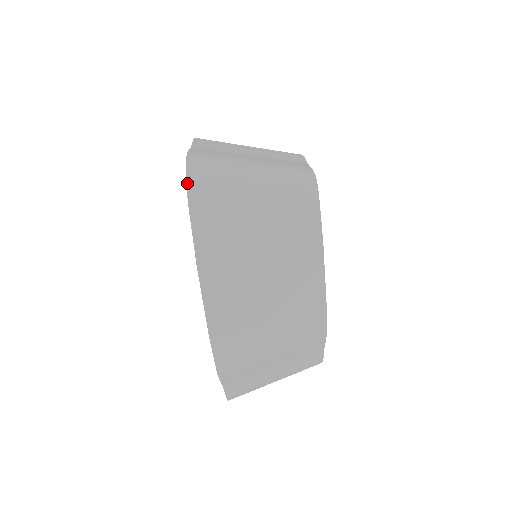
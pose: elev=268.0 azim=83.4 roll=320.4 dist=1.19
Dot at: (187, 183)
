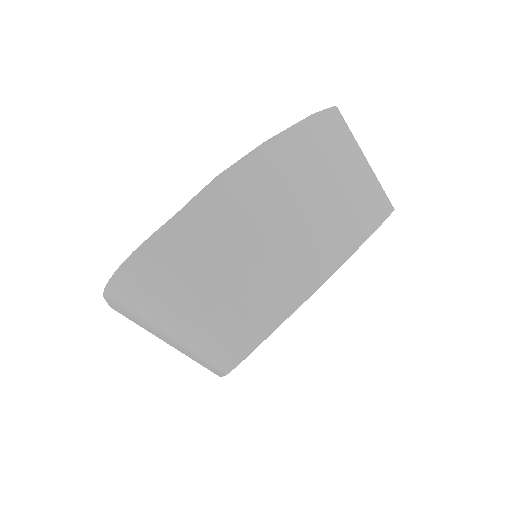
Dot at: occluded
